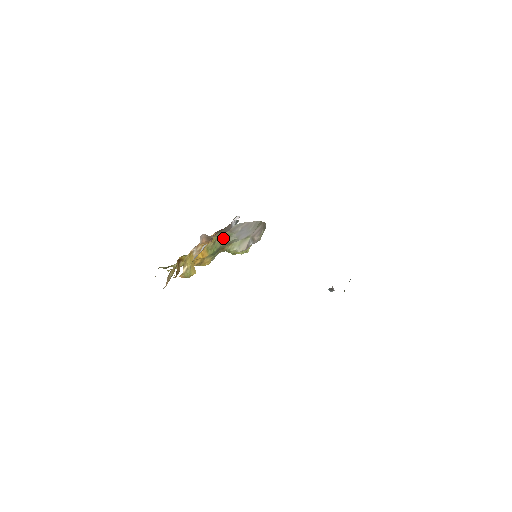
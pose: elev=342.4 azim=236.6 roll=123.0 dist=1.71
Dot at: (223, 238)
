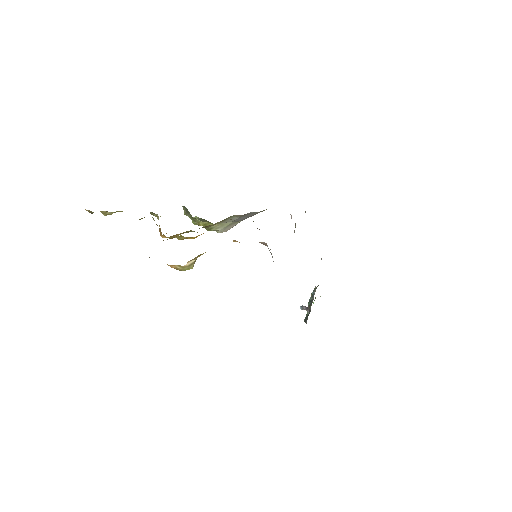
Dot at: occluded
